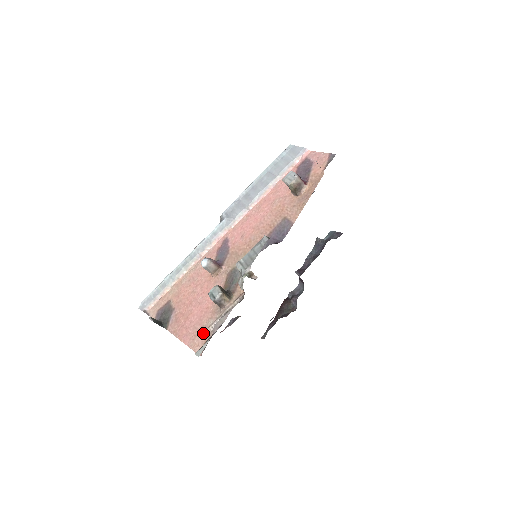
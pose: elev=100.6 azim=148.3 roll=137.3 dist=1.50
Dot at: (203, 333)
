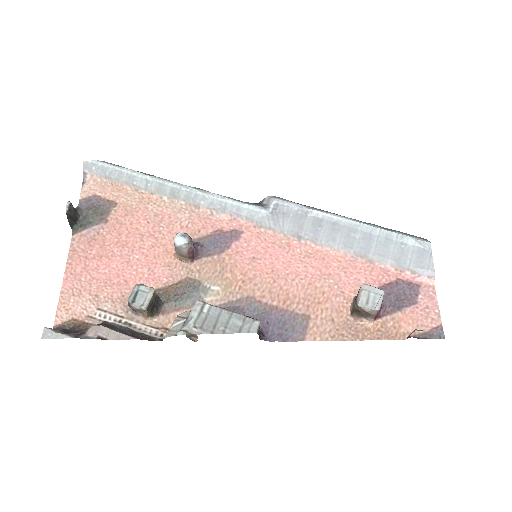
Dot at: (87, 305)
